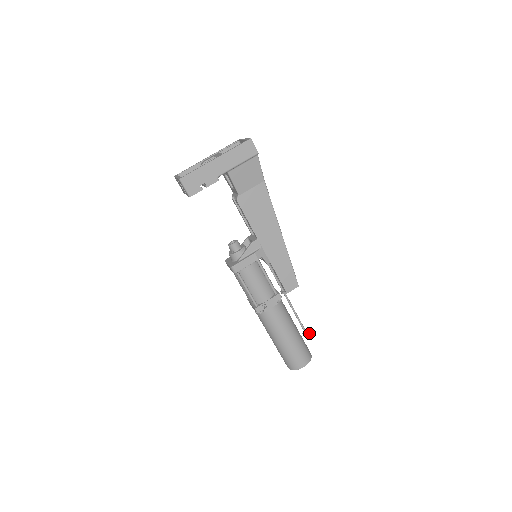
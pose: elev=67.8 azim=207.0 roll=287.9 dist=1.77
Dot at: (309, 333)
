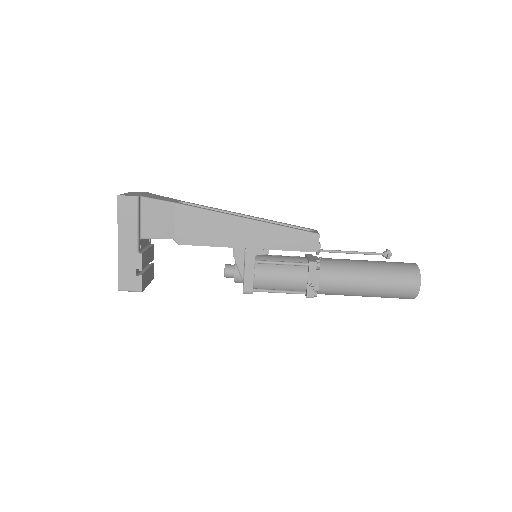
Dot at: (389, 252)
